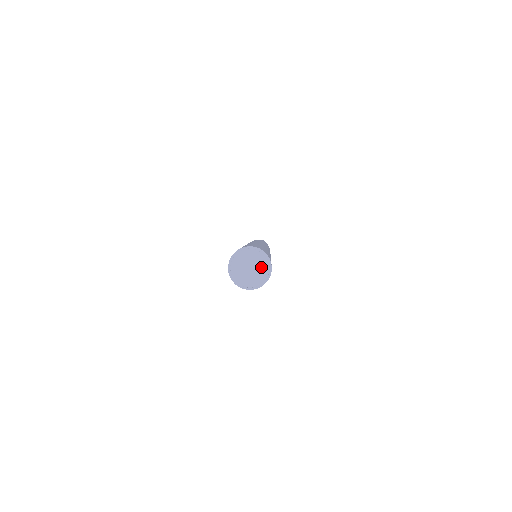
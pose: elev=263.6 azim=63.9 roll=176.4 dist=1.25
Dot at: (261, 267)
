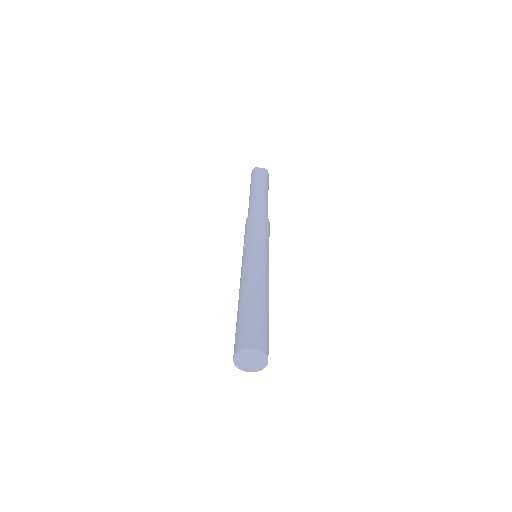
Dot at: (257, 365)
